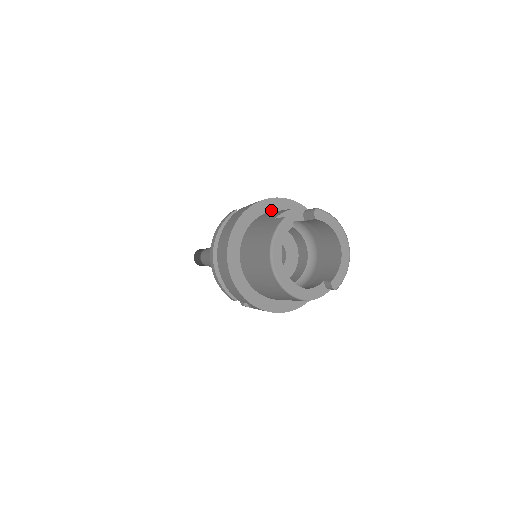
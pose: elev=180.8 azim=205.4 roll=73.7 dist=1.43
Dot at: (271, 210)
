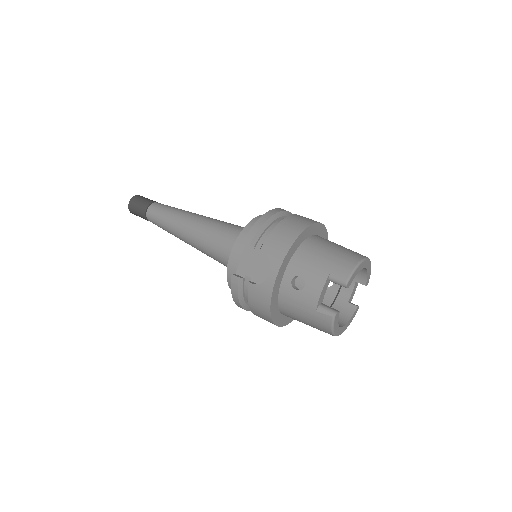
Dot at: (283, 274)
